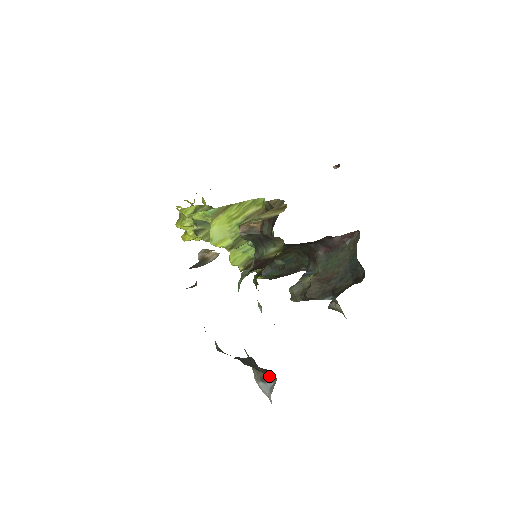
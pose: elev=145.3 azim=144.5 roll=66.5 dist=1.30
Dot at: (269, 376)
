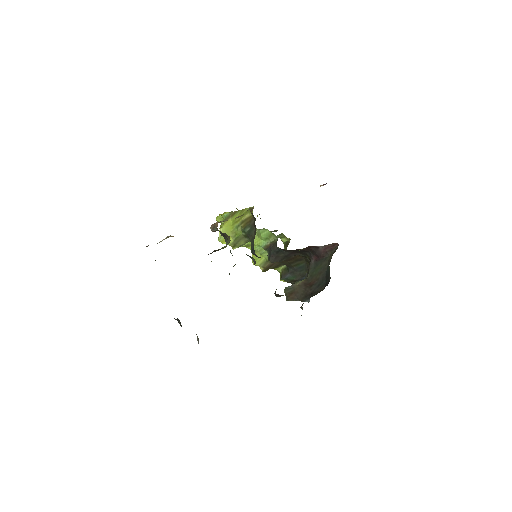
Dot at: occluded
